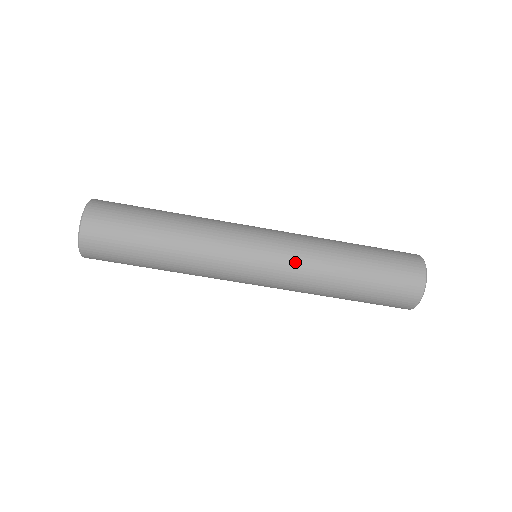
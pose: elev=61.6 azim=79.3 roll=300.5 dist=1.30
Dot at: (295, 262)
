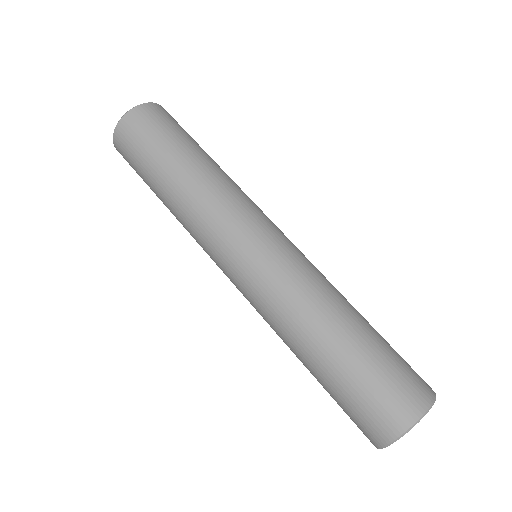
Dot at: (309, 262)
